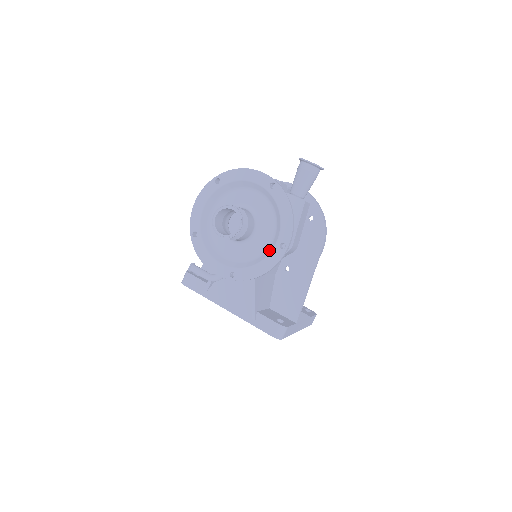
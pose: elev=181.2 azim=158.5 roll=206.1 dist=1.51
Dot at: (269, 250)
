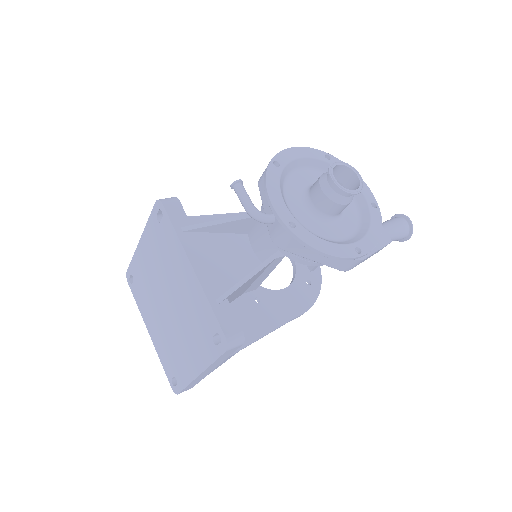
Dot at: (341, 242)
